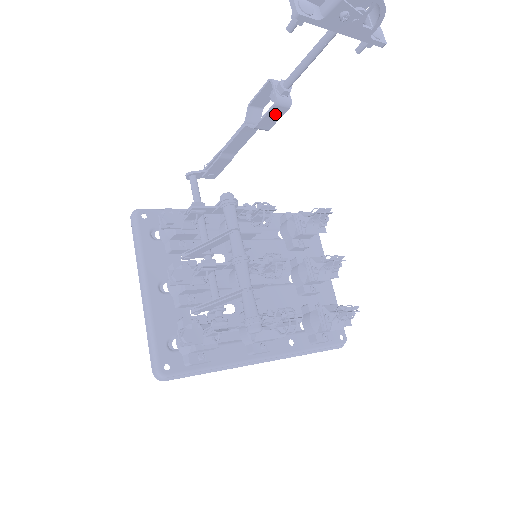
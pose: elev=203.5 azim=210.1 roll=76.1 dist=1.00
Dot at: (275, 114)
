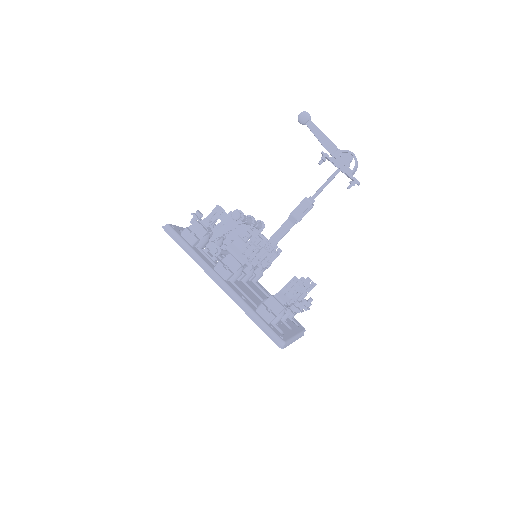
Dot at: (303, 206)
